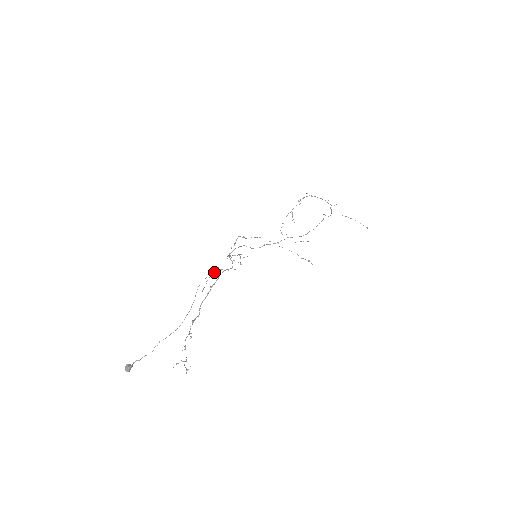
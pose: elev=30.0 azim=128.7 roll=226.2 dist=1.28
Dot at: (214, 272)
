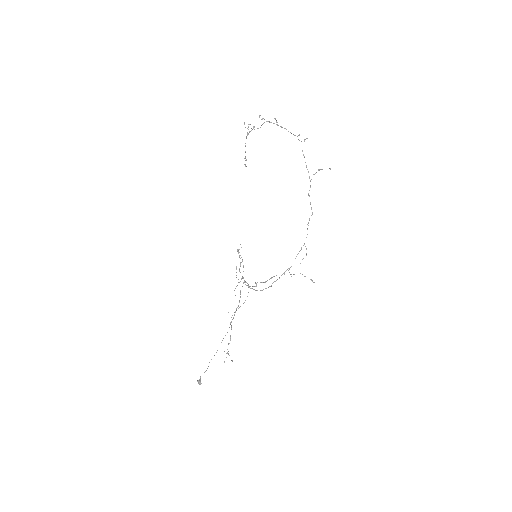
Dot at: occluded
